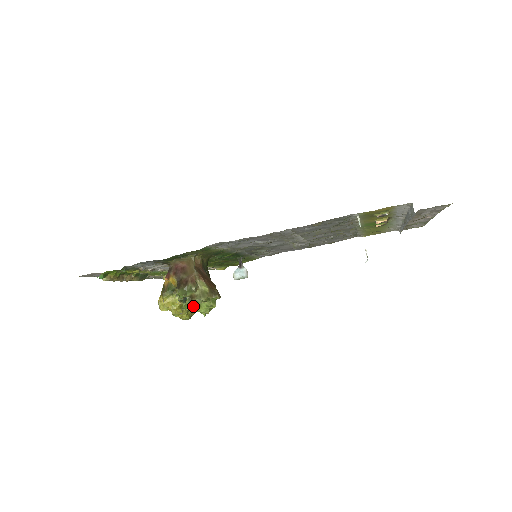
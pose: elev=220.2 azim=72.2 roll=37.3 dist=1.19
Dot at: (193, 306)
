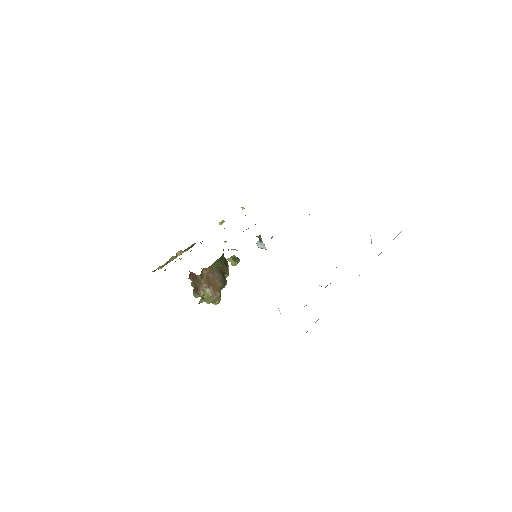
Dot at: occluded
